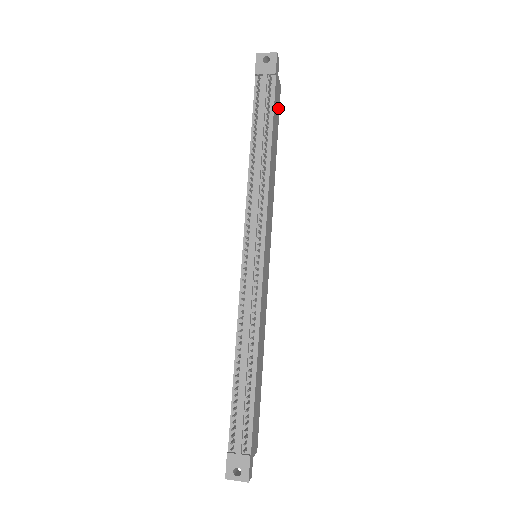
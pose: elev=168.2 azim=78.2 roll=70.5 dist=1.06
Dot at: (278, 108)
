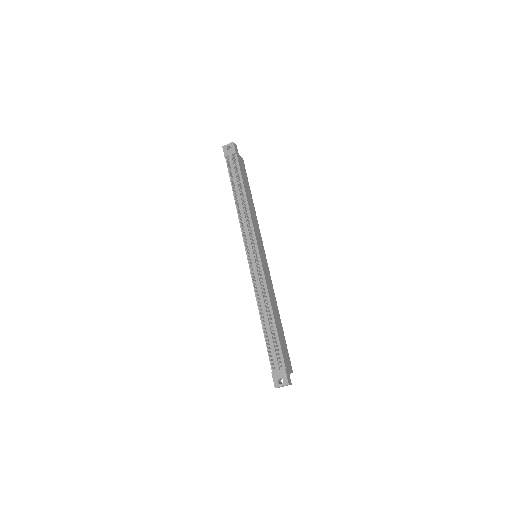
Dot at: (245, 171)
